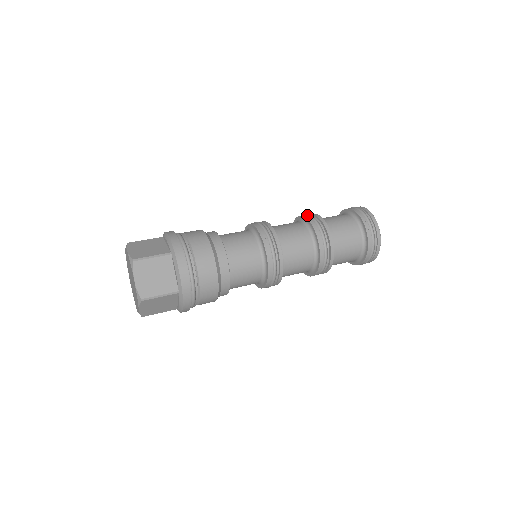
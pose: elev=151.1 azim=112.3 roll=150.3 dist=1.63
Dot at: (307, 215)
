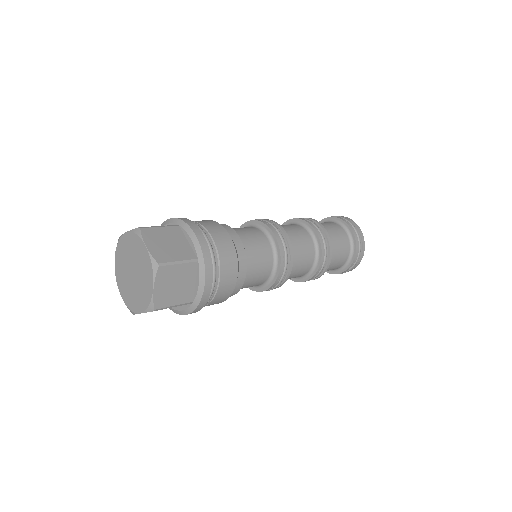
Dot at: (312, 222)
